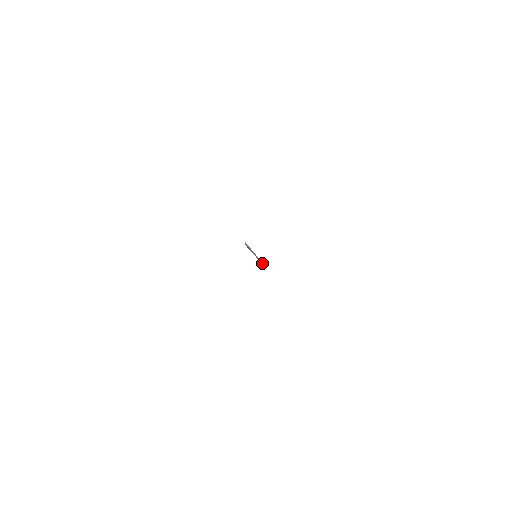
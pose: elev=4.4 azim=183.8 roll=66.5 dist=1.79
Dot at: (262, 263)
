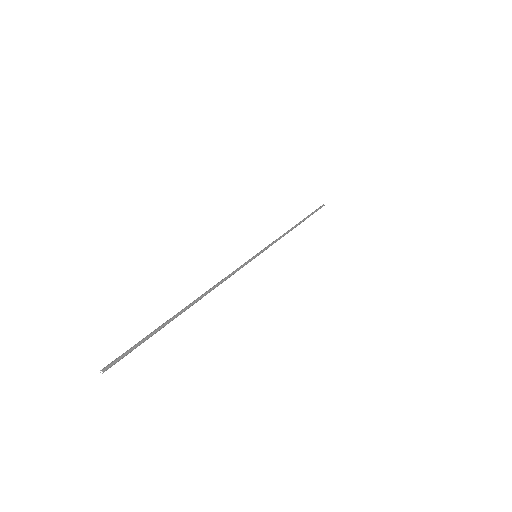
Dot at: (321, 207)
